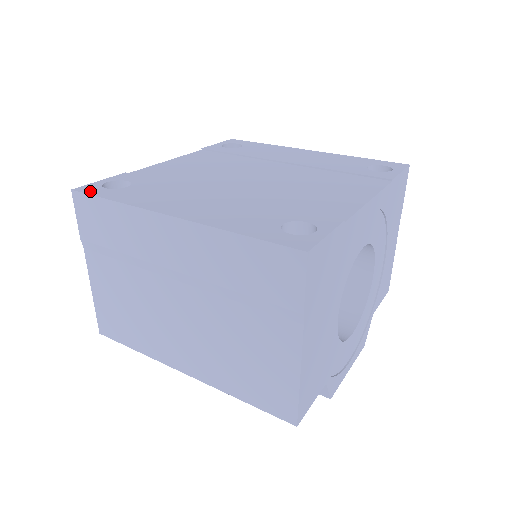
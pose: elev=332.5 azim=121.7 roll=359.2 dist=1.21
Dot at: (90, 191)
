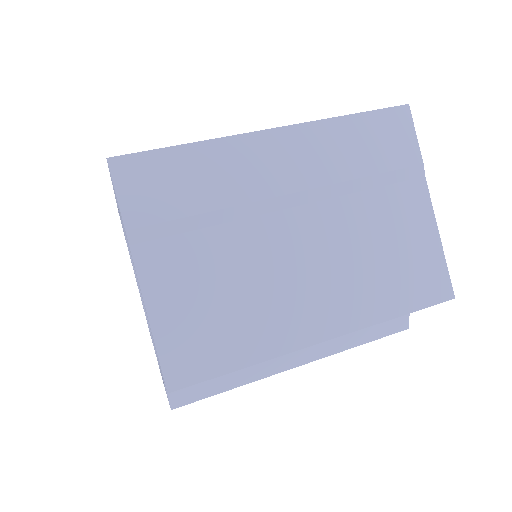
Dot at: (134, 155)
